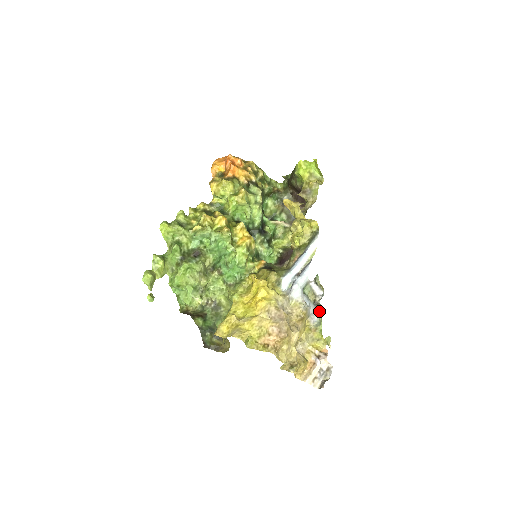
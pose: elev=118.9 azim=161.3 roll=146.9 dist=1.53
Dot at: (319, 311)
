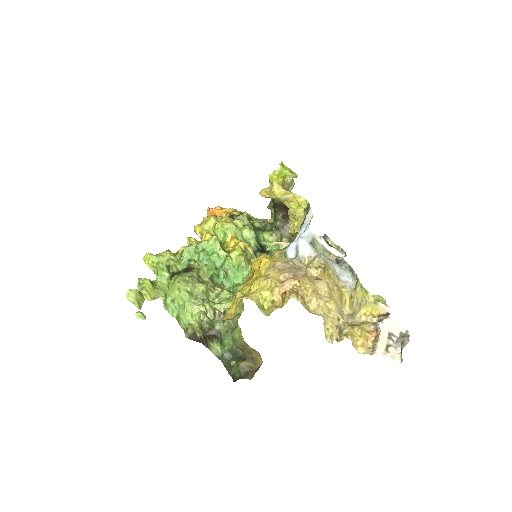
Dot at: (350, 272)
